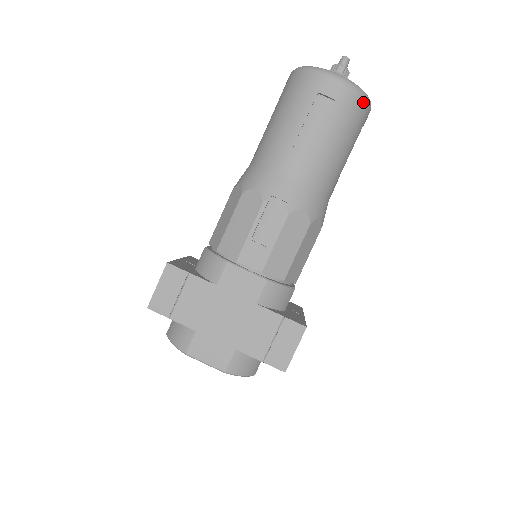
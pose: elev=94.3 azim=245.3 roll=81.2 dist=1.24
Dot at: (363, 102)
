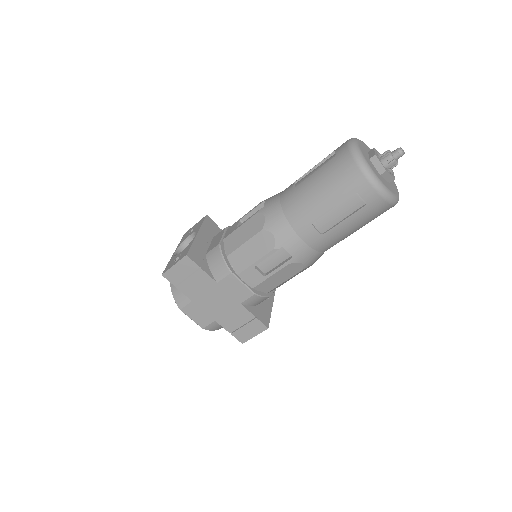
Dot at: (390, 207)
